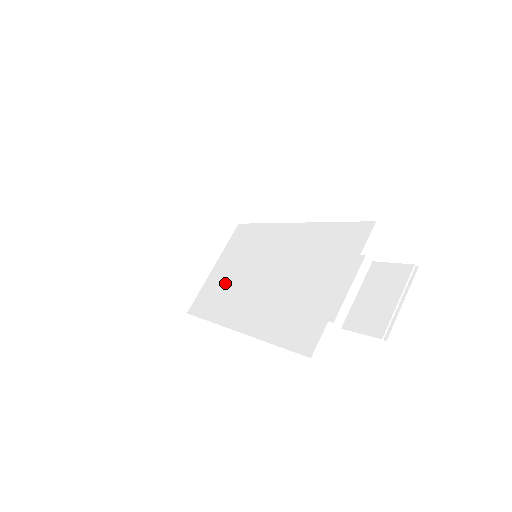
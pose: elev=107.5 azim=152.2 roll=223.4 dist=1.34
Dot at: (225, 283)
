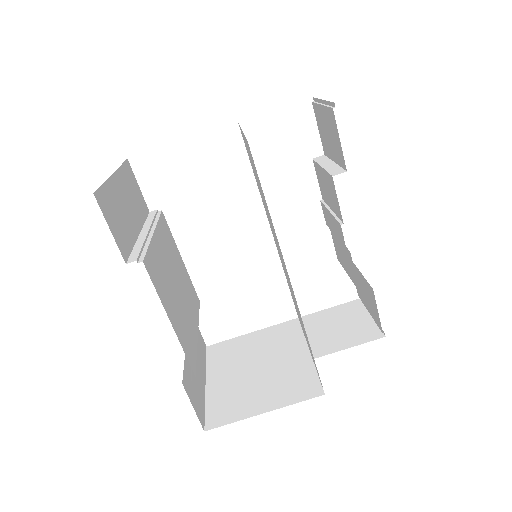
Dot at: occluded
